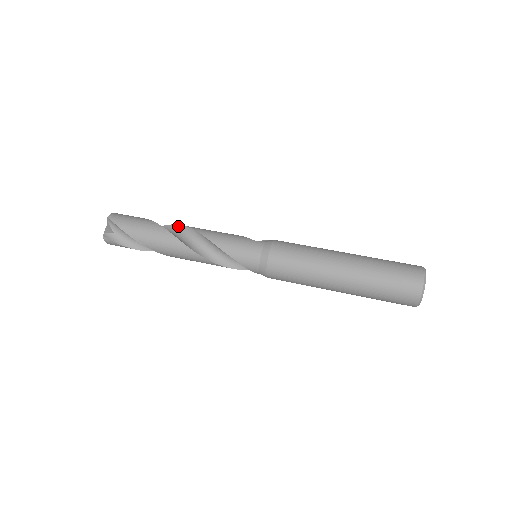
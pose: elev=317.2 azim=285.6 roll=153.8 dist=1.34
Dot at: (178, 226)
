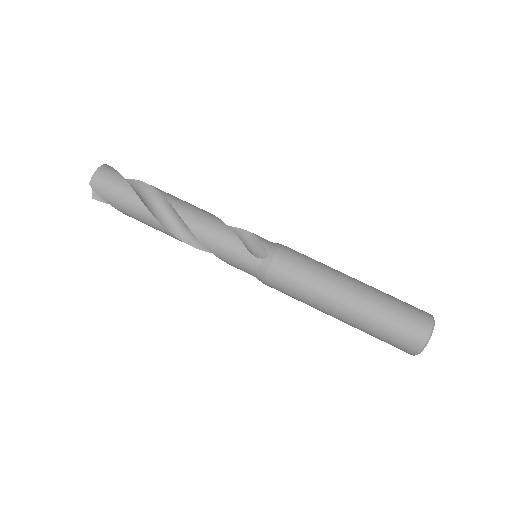
Dot at: (169, 204)
